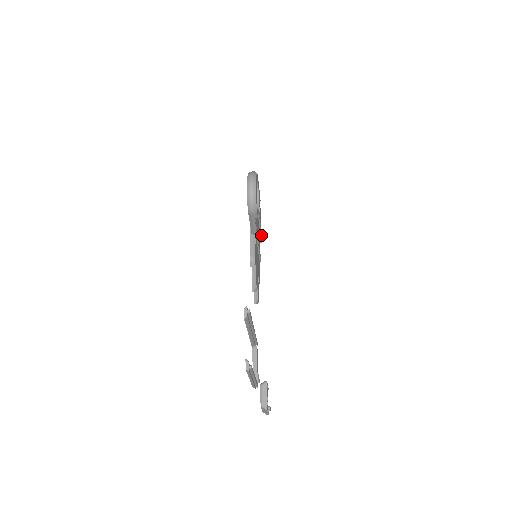
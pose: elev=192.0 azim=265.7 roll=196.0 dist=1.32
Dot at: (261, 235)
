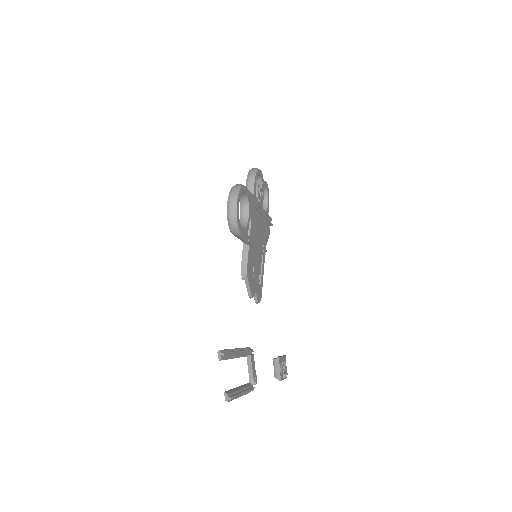
Dot at: (269, 222)
